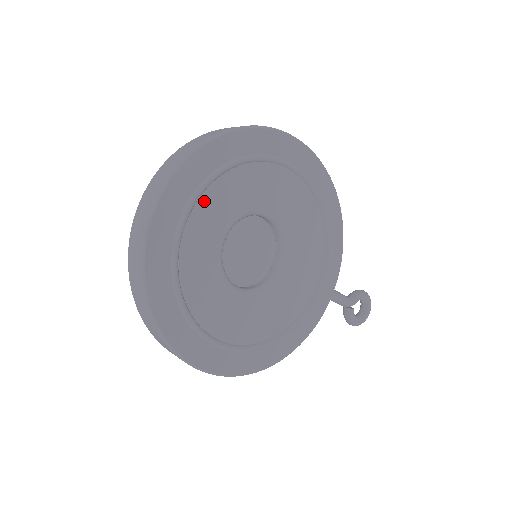
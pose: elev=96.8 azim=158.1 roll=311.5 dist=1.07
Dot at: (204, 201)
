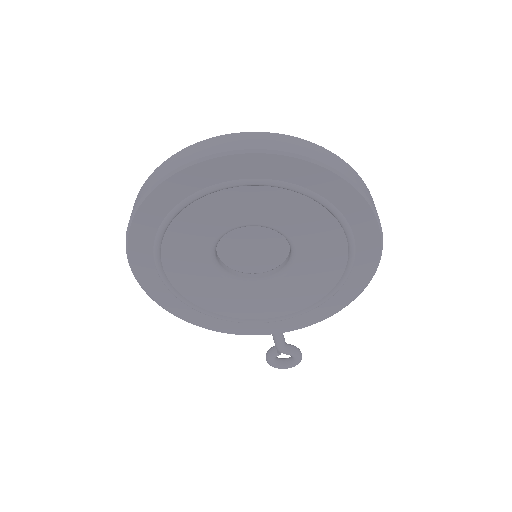
Dot at: (259, 191)
